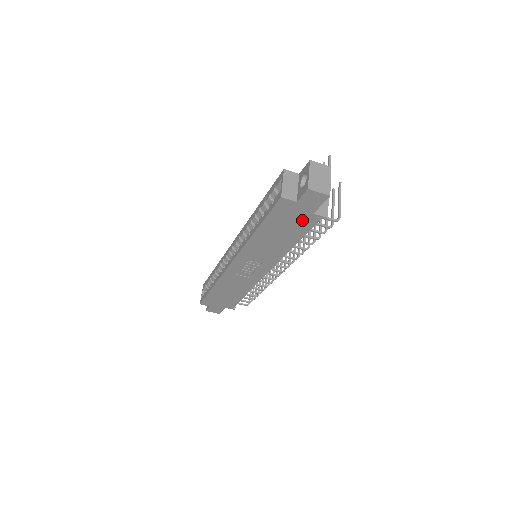
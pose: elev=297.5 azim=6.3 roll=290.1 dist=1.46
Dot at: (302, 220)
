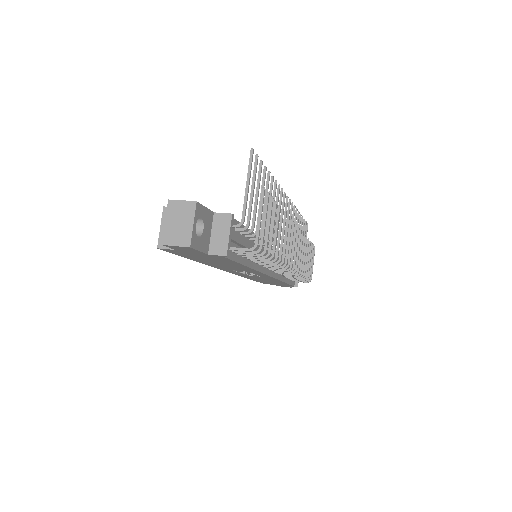
Dot at: (210, 257)
